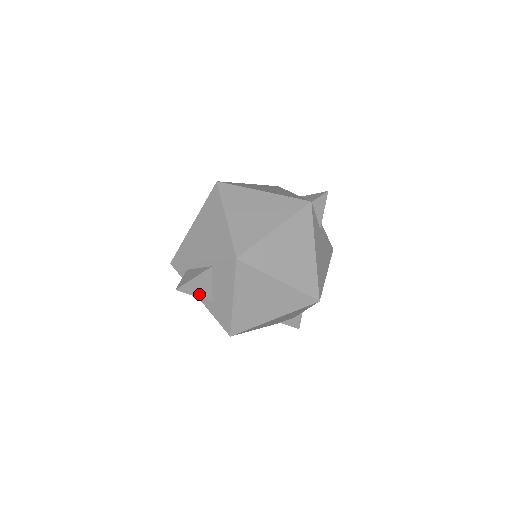
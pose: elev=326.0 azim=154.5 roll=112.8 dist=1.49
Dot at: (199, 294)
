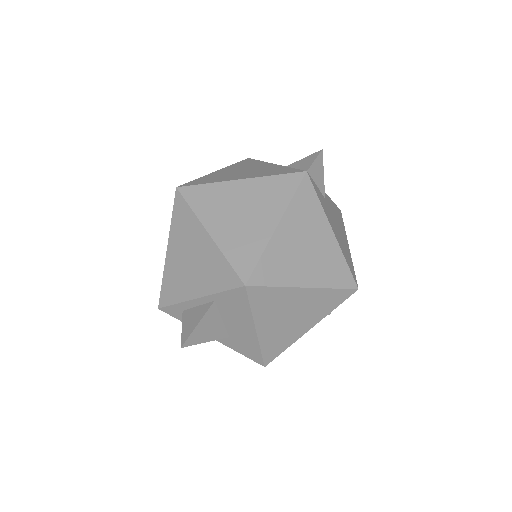
Dot at: (210, 337)
